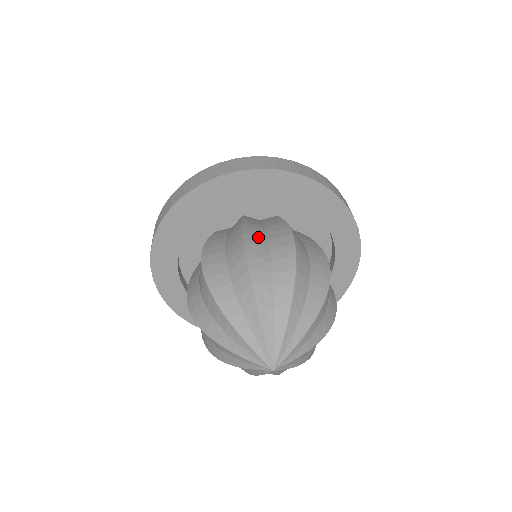
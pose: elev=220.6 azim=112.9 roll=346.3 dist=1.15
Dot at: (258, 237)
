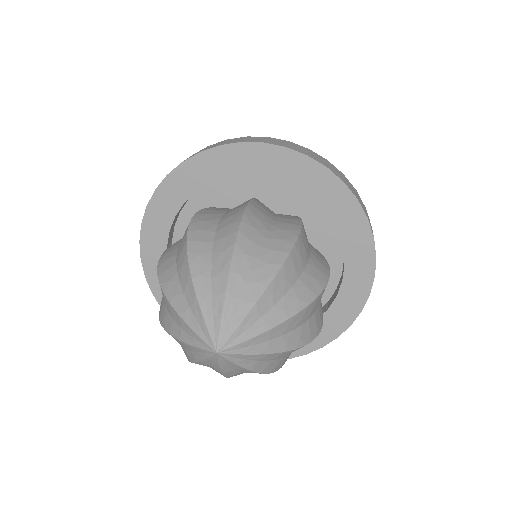
Dot at: (307, 242)
